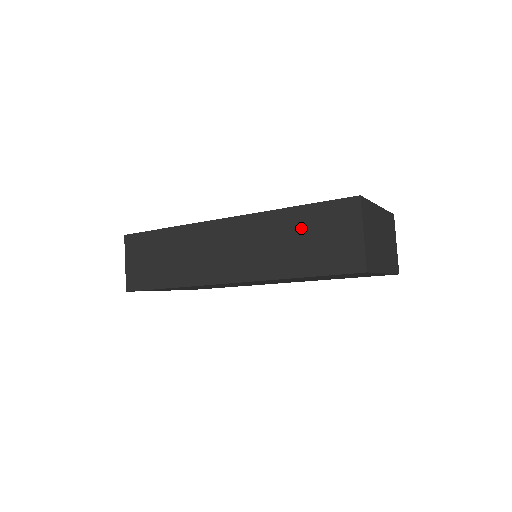
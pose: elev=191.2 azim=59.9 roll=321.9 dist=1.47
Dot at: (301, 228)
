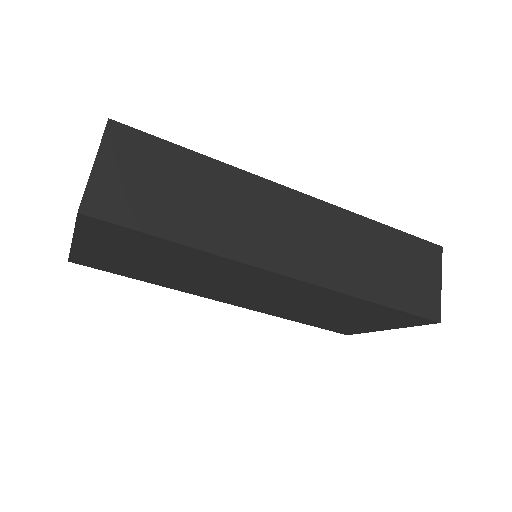
Dot at: (388, 250)
